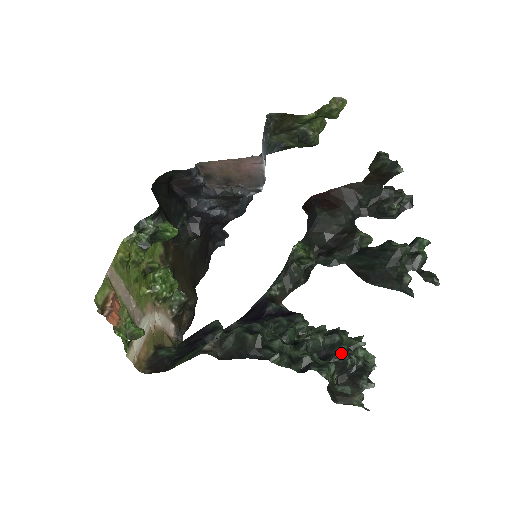
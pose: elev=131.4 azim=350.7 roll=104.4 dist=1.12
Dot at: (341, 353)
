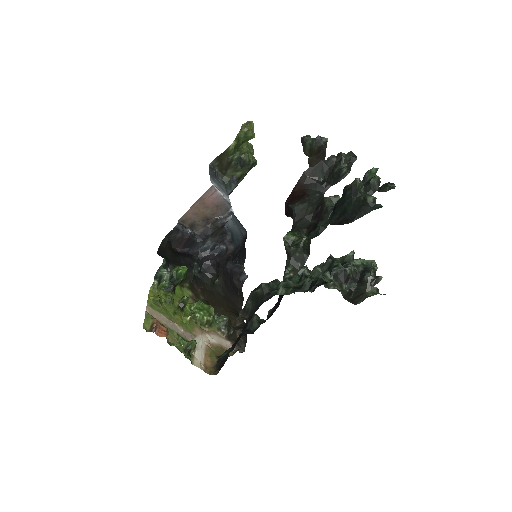
Dot at: (335, 266)
